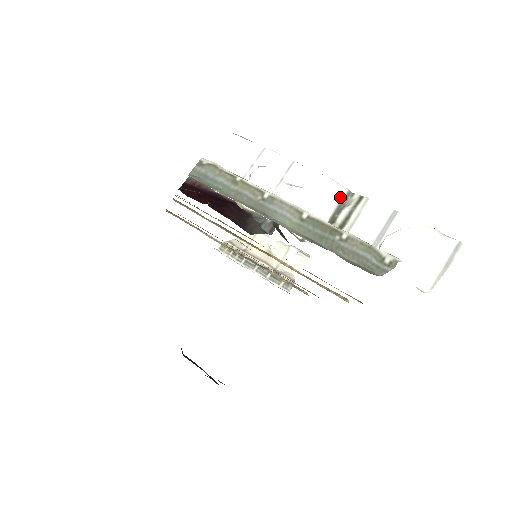
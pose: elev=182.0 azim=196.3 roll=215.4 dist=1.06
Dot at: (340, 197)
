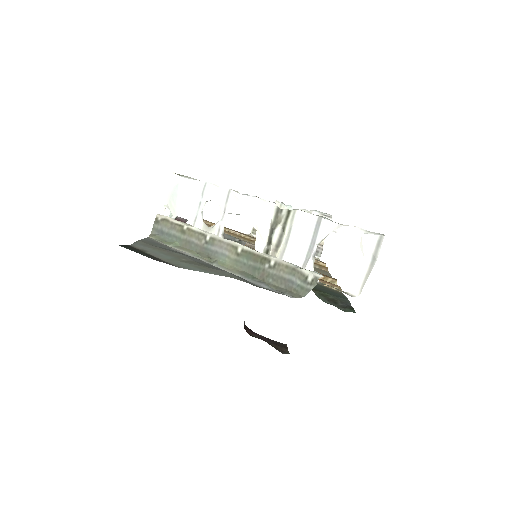
Dot at: (272, 216)
